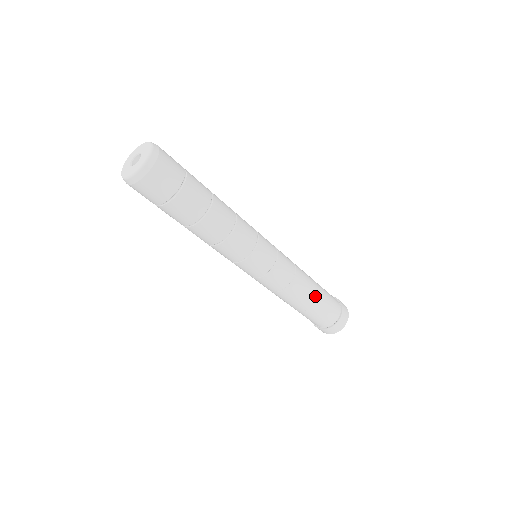
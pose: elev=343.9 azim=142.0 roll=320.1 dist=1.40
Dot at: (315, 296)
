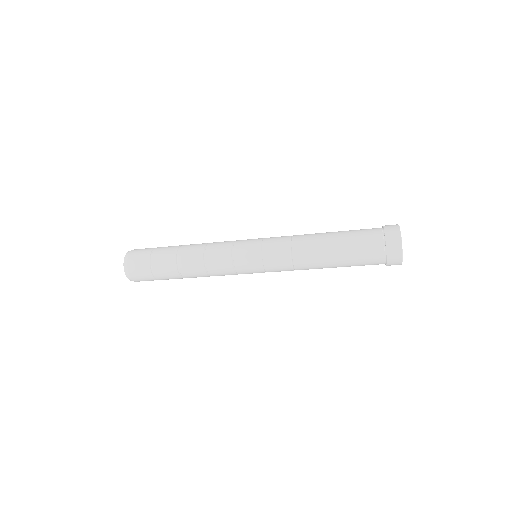
Dot at: (333, 265)
